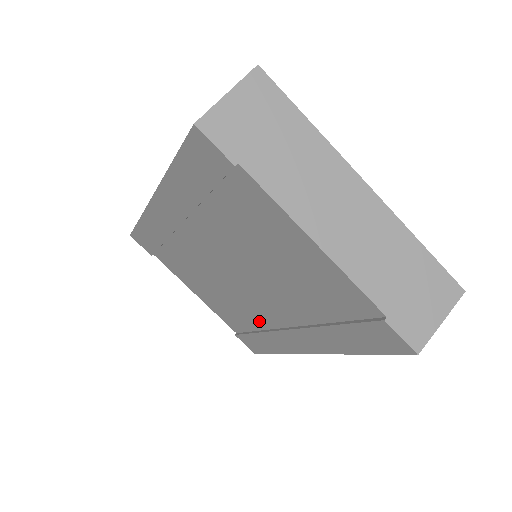
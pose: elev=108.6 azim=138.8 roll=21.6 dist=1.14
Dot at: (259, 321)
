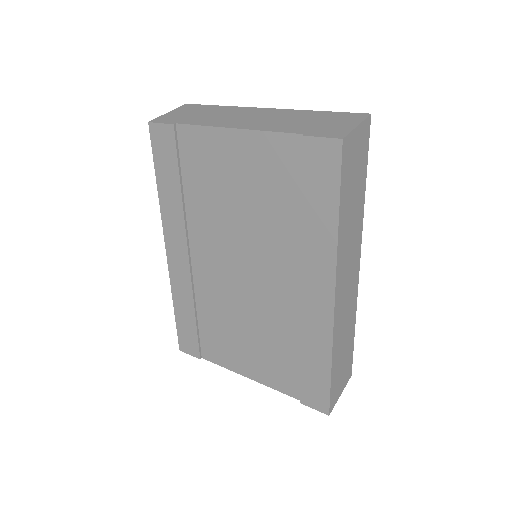
Dot at: (290, 325)
